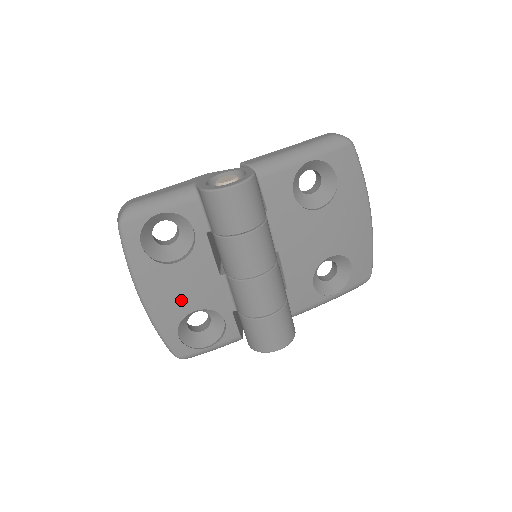
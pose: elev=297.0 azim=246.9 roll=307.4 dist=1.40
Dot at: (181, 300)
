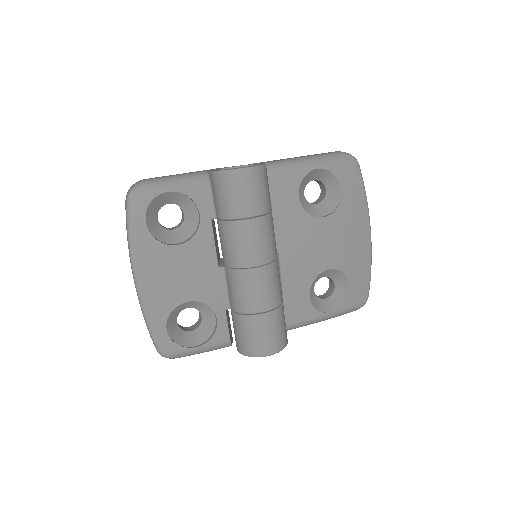
Dot at: (176, 287)
